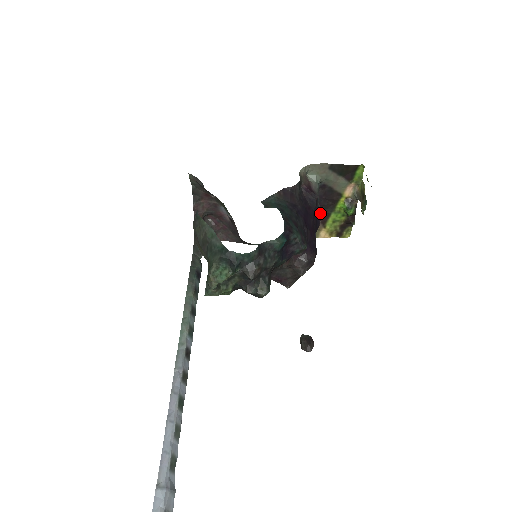
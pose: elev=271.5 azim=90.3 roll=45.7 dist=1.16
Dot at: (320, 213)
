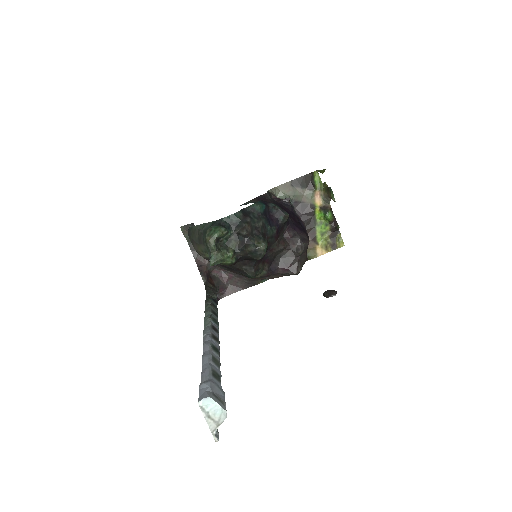
Dot at: (302, 221)
